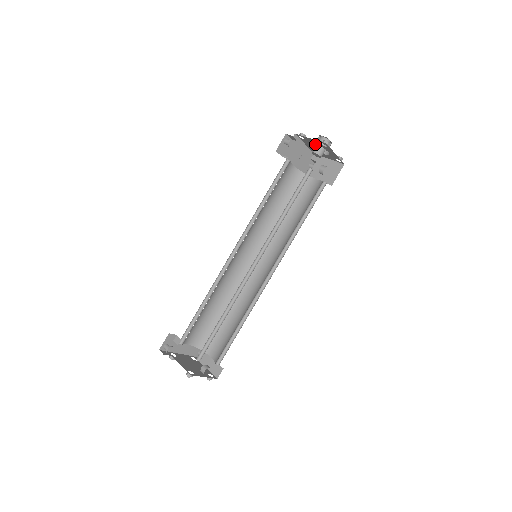
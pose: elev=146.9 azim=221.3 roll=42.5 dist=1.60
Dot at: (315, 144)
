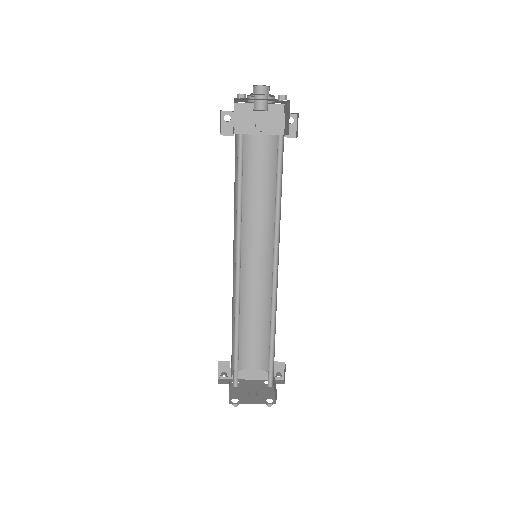
Dot at: occluded
